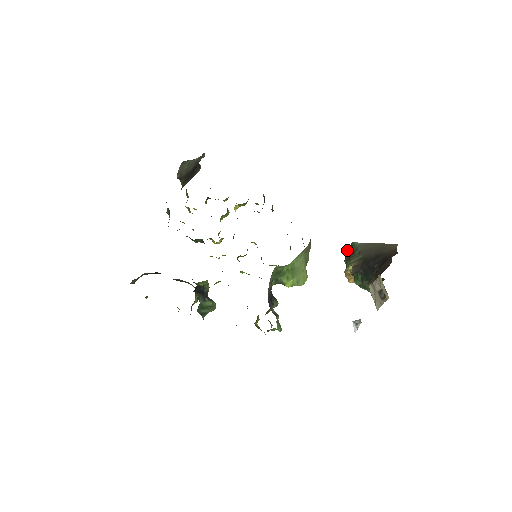
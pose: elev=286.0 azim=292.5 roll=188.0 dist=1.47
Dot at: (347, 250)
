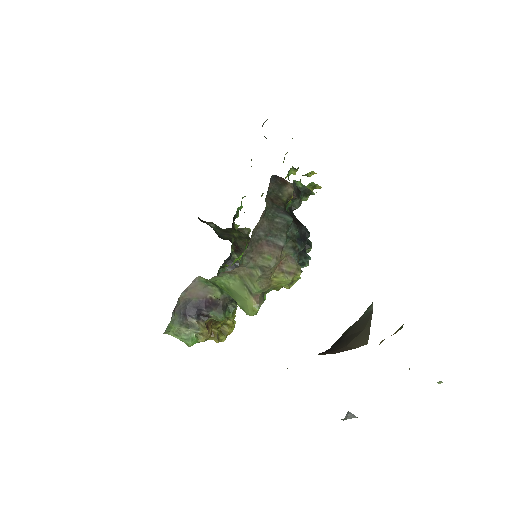
Dot at: occluded
